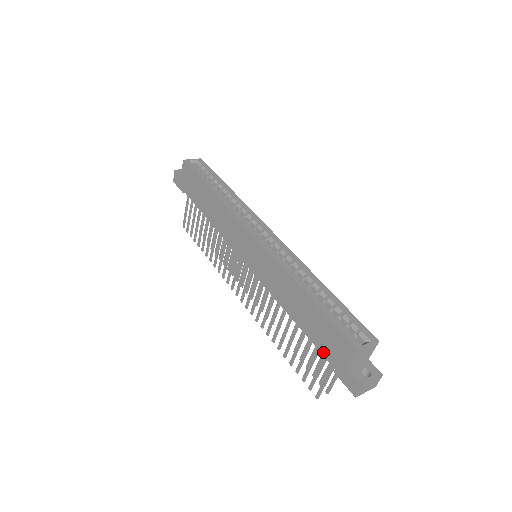
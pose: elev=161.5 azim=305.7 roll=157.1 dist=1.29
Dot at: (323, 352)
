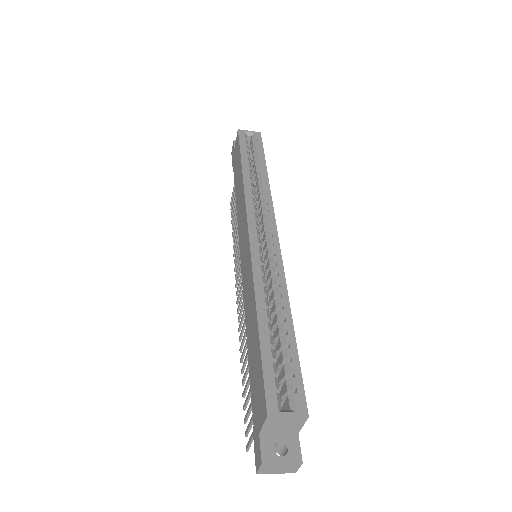
Dot at: (252, 398)
